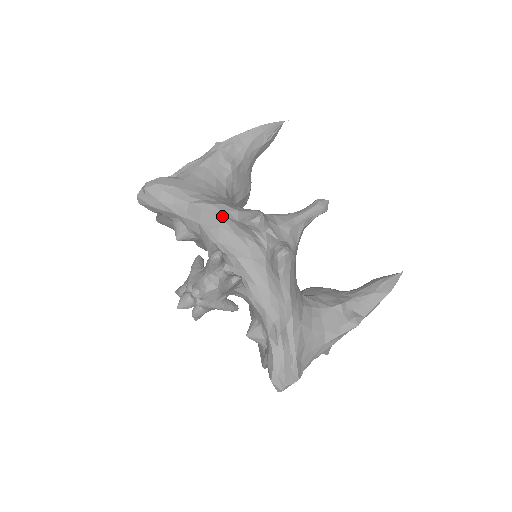
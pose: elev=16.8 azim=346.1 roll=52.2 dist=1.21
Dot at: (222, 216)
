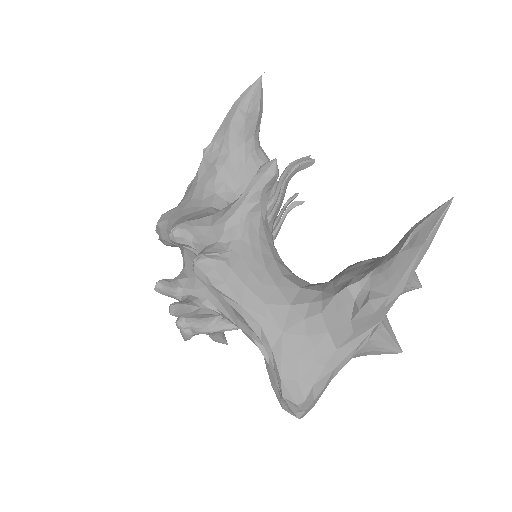
Dot at: occluded
